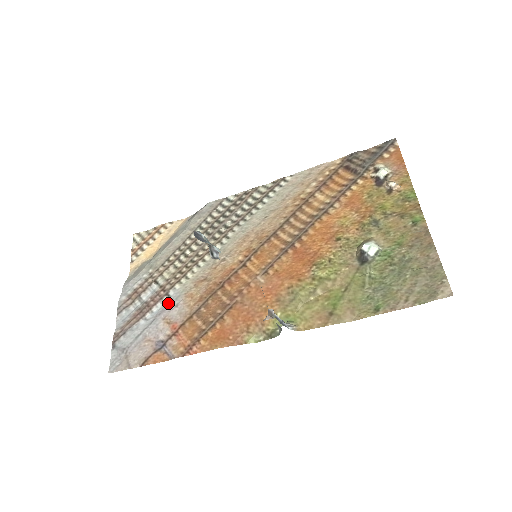
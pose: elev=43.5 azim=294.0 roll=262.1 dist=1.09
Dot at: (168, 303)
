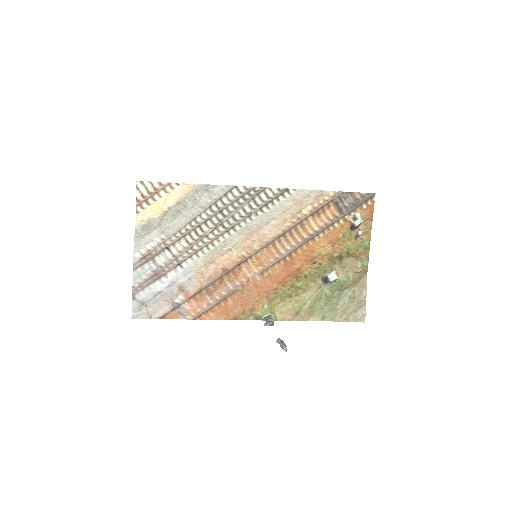
Dot at: (181, 274)
